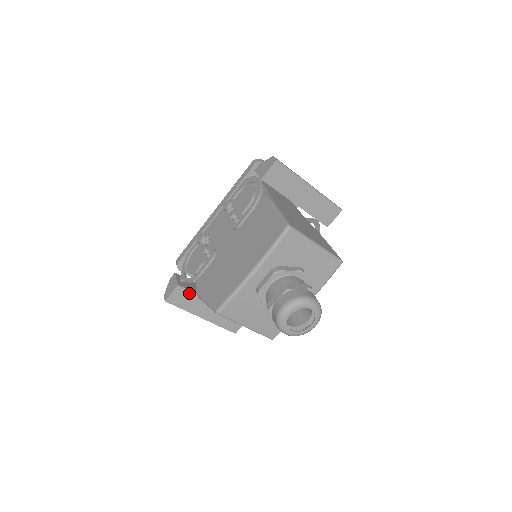
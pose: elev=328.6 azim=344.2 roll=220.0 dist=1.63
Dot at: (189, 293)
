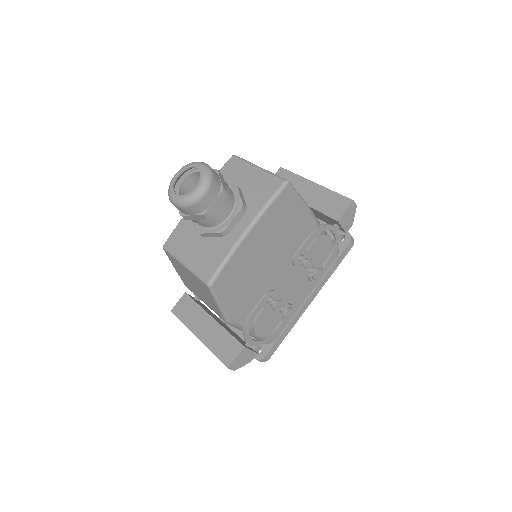
Dot at: (192, 303)
